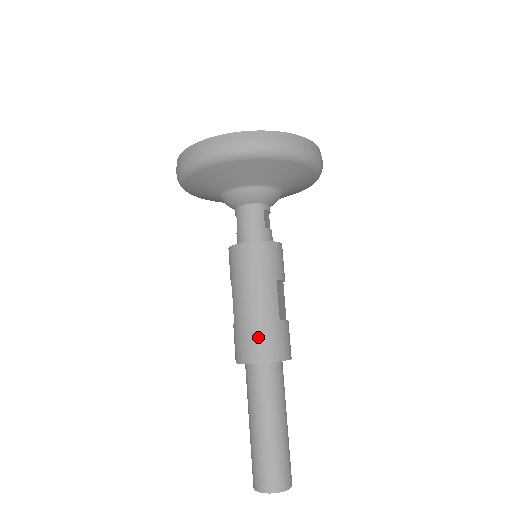
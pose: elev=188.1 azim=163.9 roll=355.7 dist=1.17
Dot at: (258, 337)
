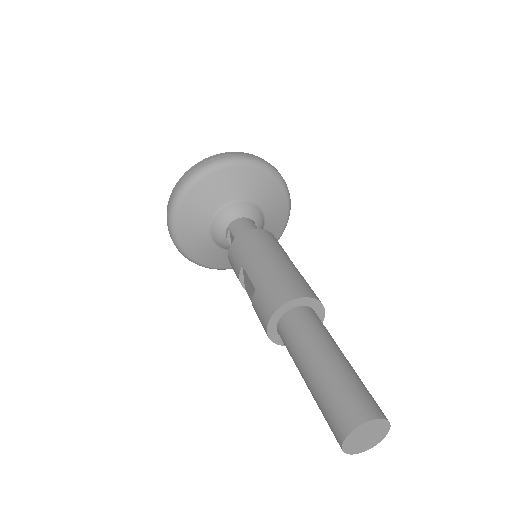
Dot at: (289, 281)
